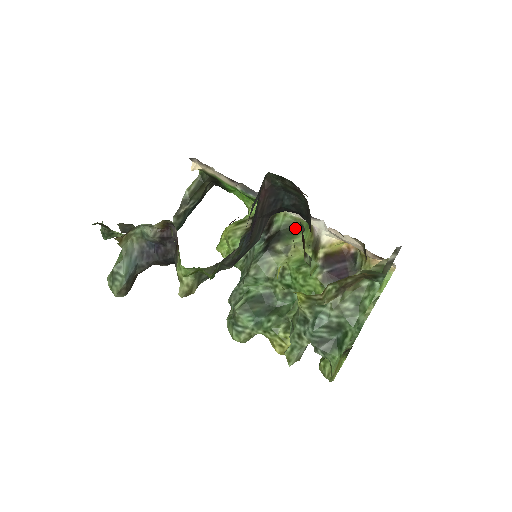
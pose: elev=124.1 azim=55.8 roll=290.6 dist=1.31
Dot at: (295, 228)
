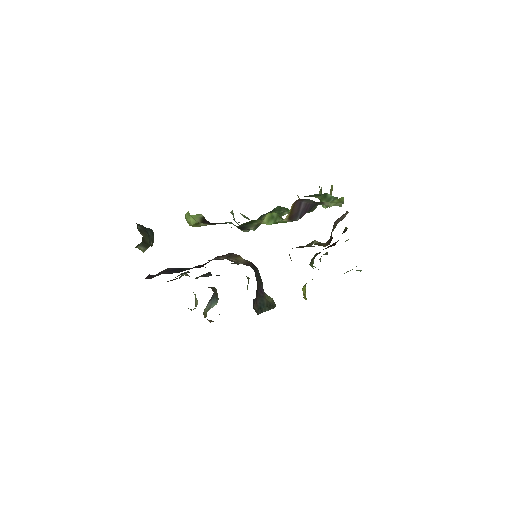
Dot at: (249, 222)
